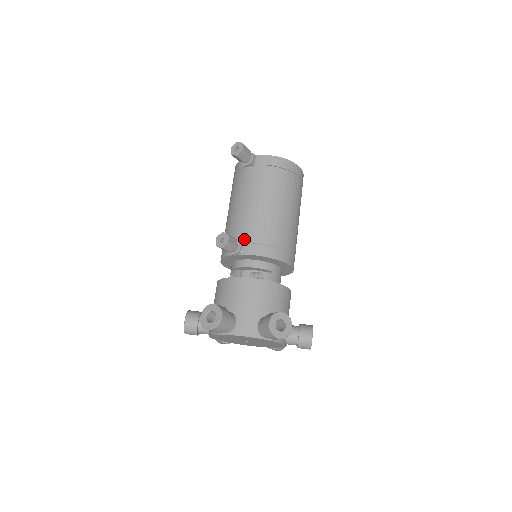
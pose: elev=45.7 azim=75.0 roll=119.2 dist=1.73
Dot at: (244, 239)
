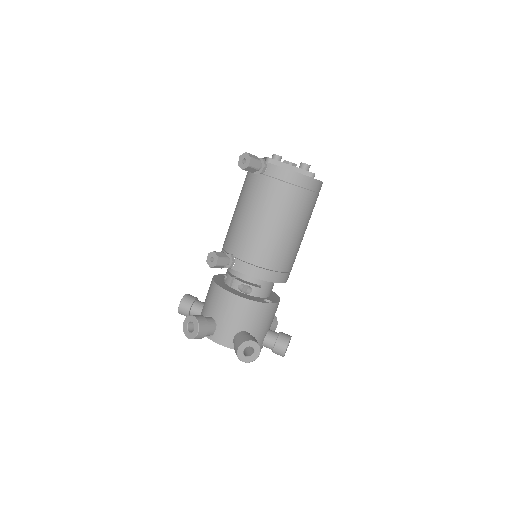
Dot at: (238, 254)
